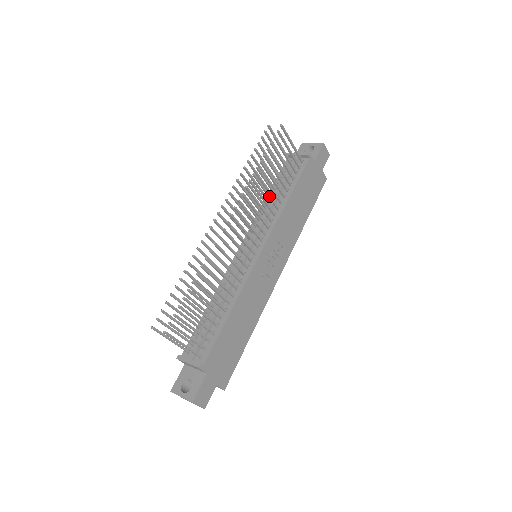
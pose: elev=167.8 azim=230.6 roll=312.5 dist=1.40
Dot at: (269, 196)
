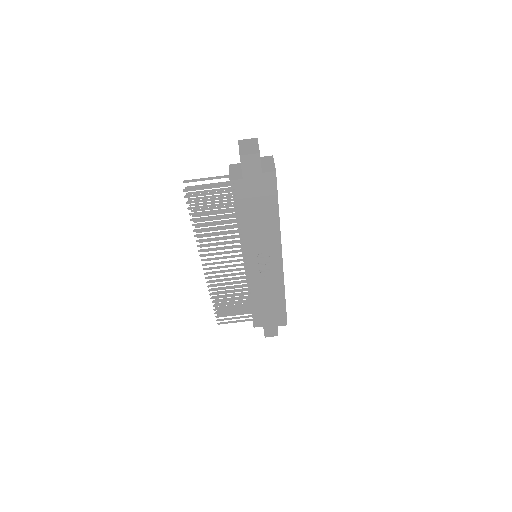
Dot at: (223, 233)
